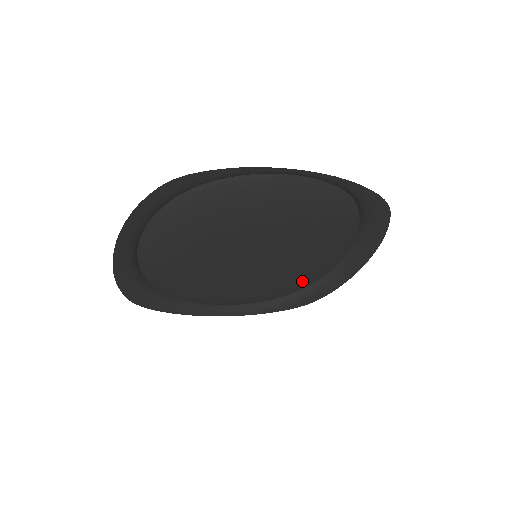
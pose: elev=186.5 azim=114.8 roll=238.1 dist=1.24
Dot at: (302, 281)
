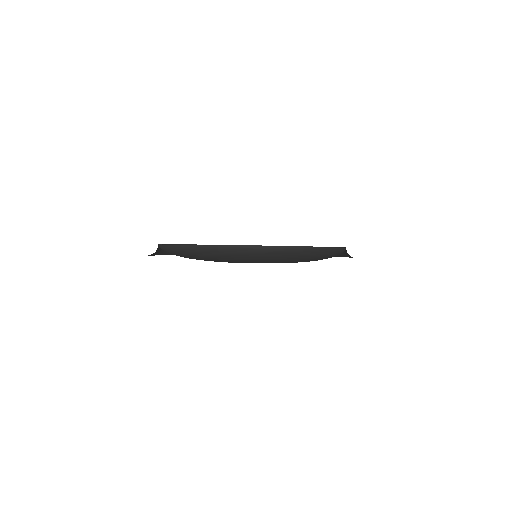
Dot at: occluded
